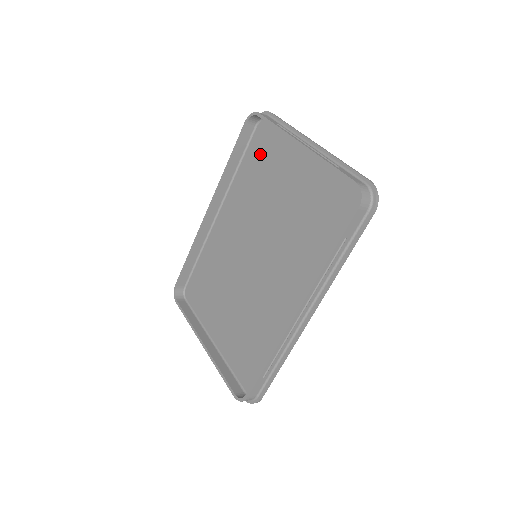
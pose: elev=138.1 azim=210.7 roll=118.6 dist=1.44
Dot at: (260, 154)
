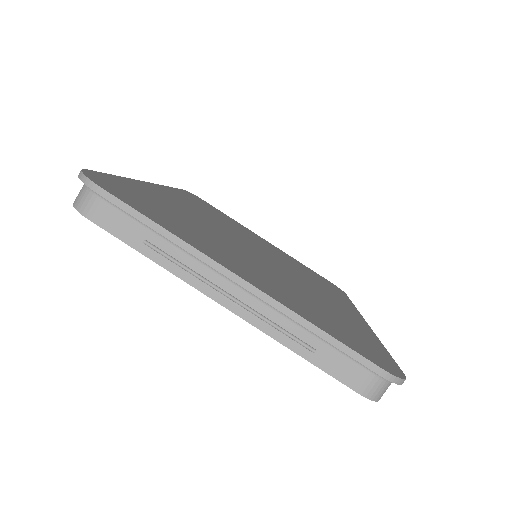
Dot at: occluded
